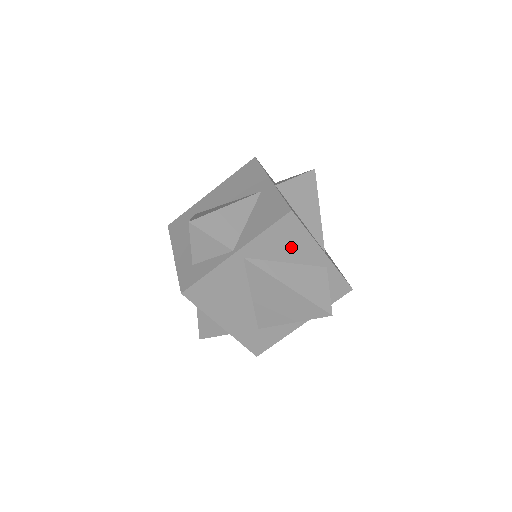
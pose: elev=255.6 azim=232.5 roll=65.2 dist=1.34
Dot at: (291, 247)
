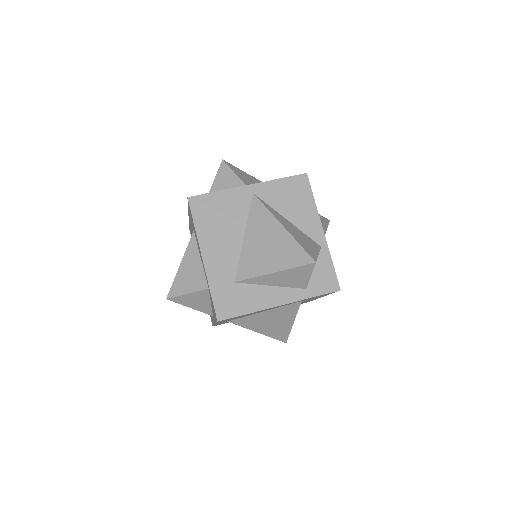
Dot at: (296, 207)
